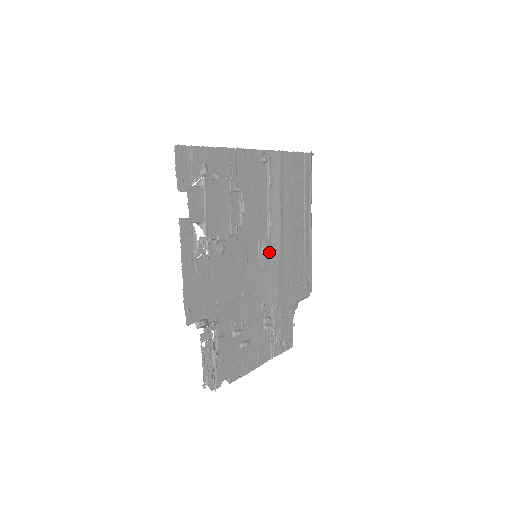
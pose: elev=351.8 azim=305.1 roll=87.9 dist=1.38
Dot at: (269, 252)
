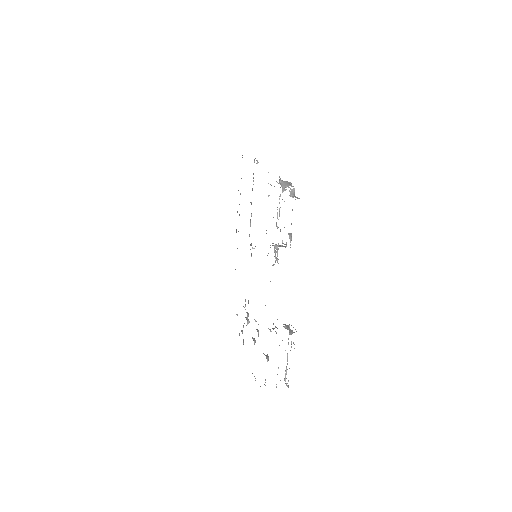
Dot at: occluded
